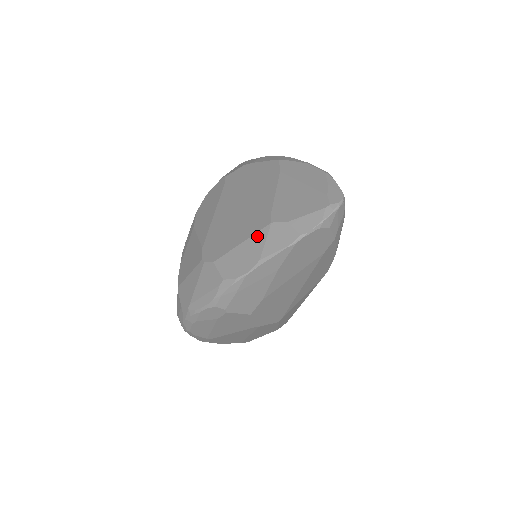
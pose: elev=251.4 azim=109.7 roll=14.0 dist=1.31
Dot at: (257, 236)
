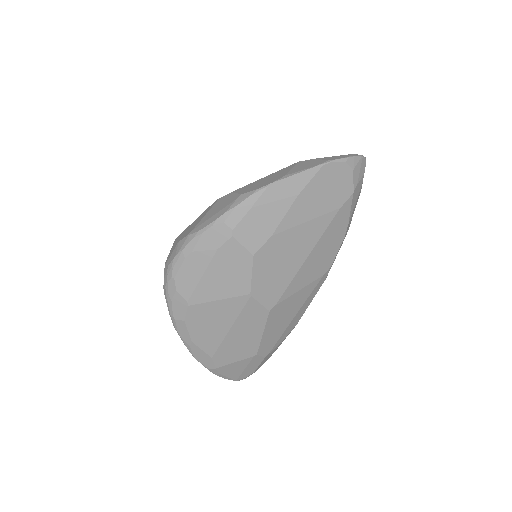
Dot at: (283, 169)
